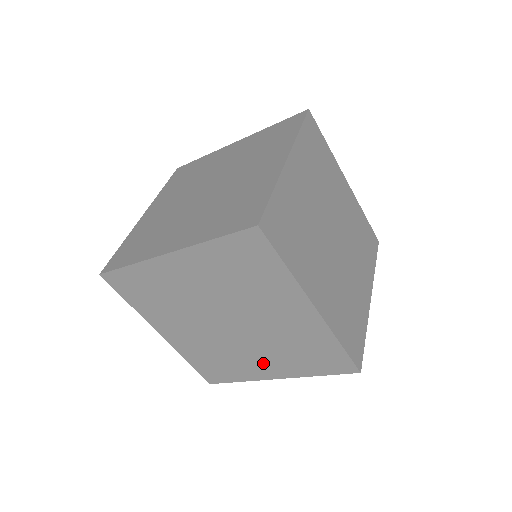
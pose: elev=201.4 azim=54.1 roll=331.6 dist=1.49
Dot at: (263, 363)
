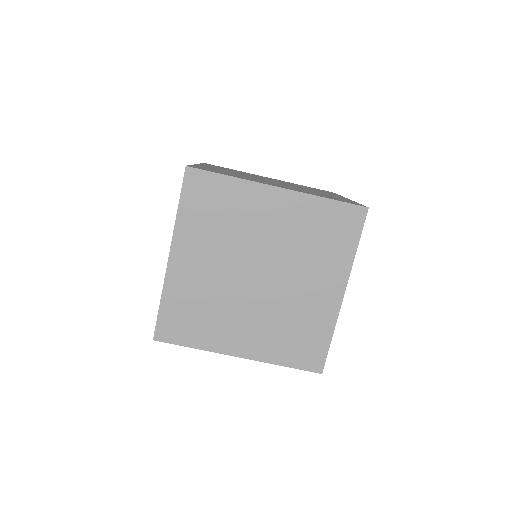
Dot at: (244, 333)
